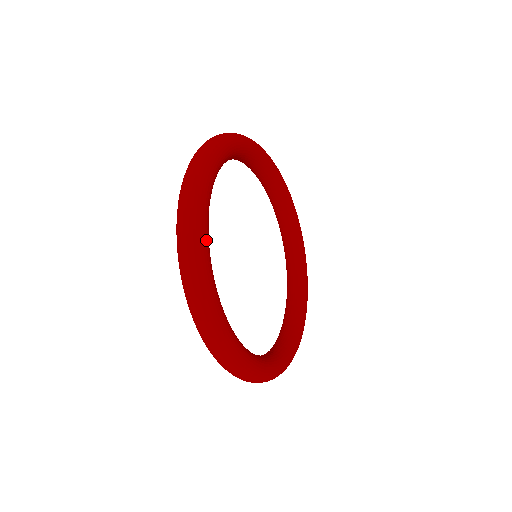
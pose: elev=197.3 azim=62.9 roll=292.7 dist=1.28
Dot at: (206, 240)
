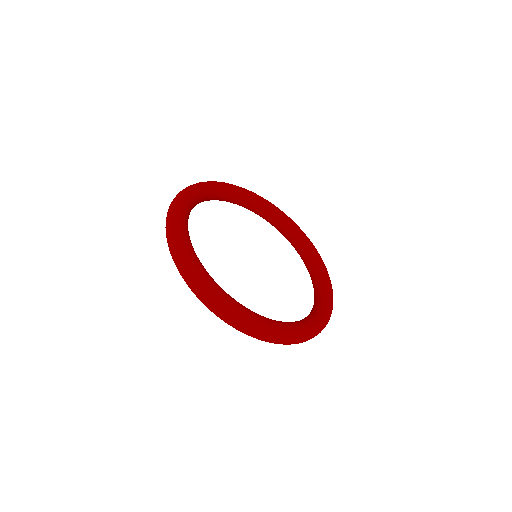
Dot at: (183, 209)
